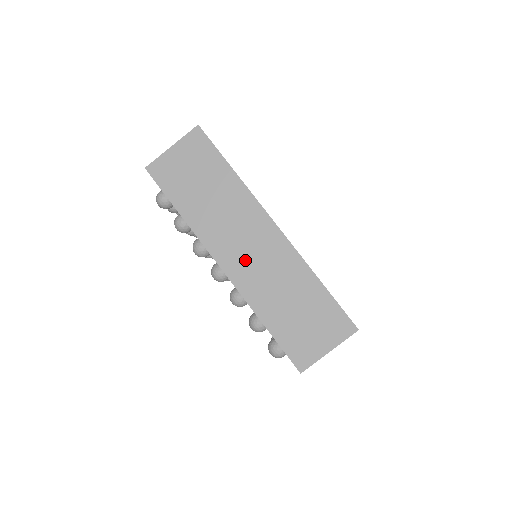
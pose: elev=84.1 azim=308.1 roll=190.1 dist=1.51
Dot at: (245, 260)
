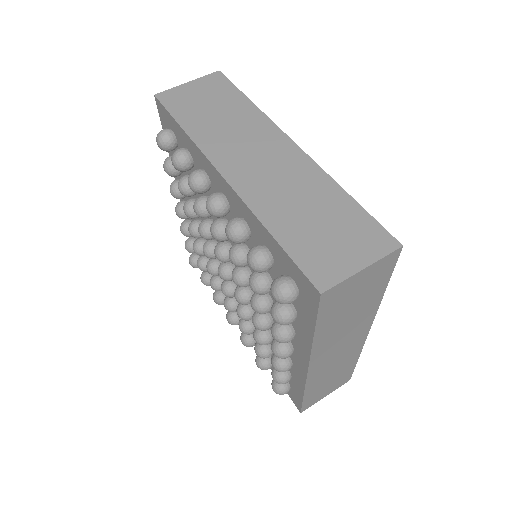
Dot at: (254, 170)
